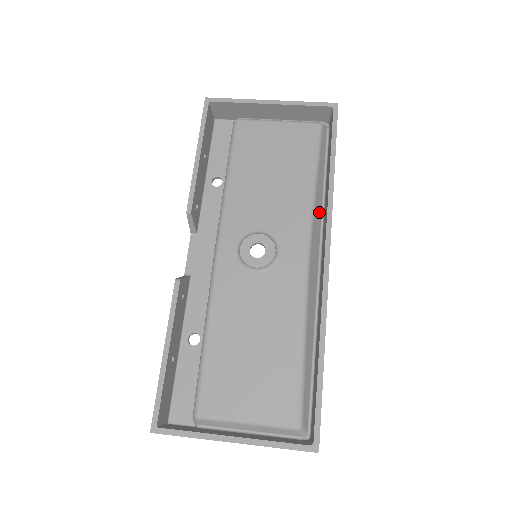
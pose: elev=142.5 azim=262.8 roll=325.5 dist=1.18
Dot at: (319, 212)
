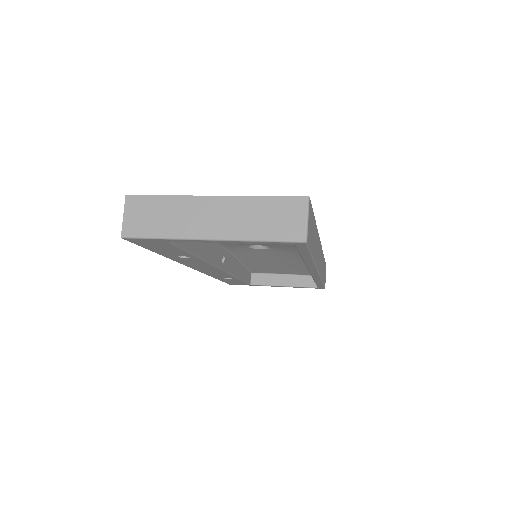
Dot at: occluded
